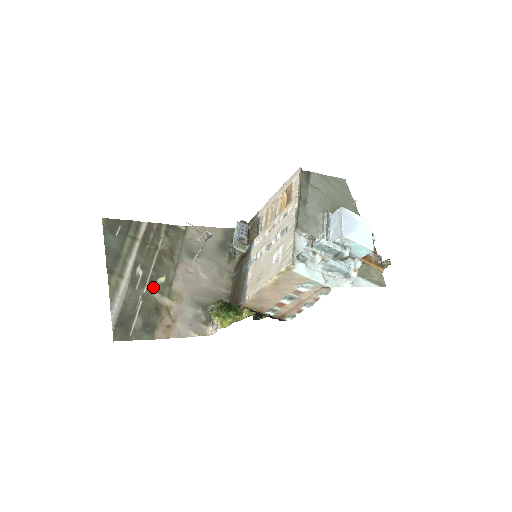
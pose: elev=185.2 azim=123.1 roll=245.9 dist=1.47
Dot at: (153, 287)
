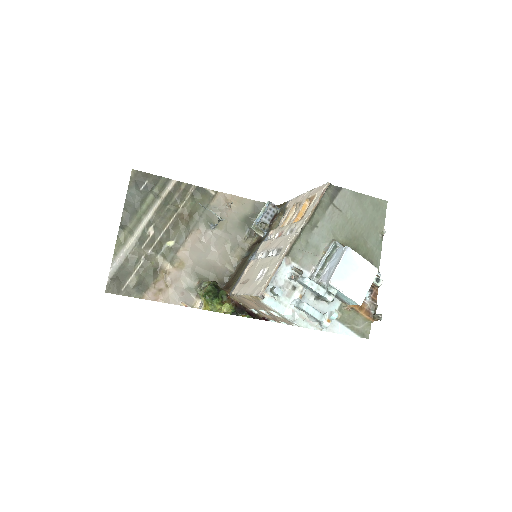
Dot at: (159, 249)
